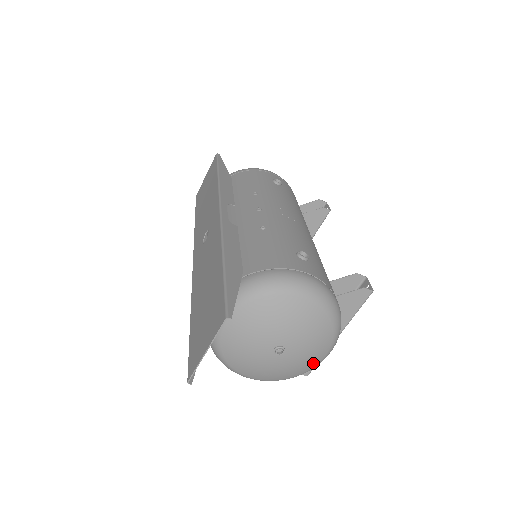
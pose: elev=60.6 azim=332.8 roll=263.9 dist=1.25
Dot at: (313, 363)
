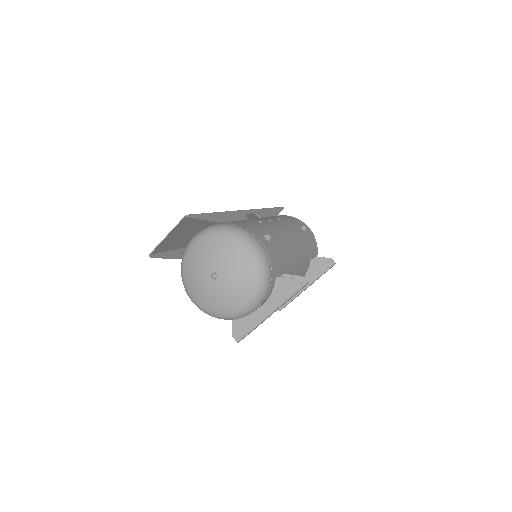
Dot at: (234, 307)
